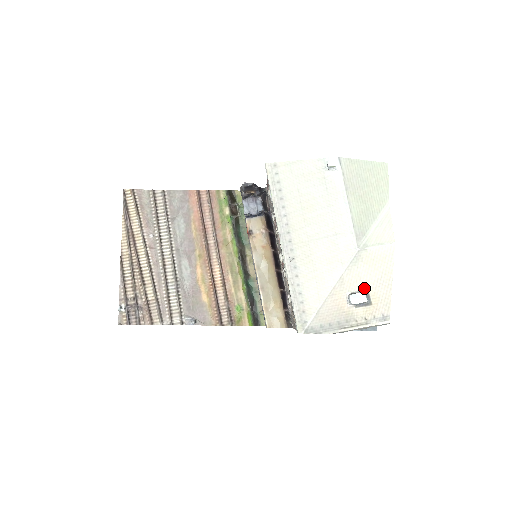
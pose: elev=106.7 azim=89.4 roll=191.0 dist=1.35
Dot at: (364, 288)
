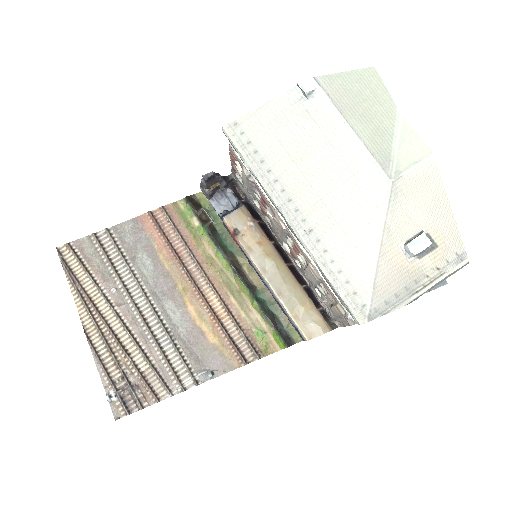
Dot at: (419, 229)
